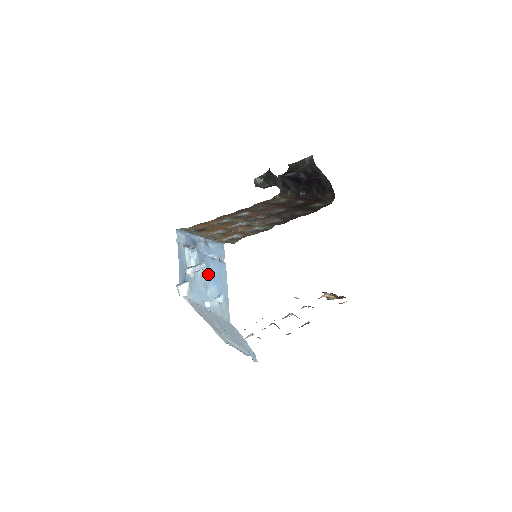
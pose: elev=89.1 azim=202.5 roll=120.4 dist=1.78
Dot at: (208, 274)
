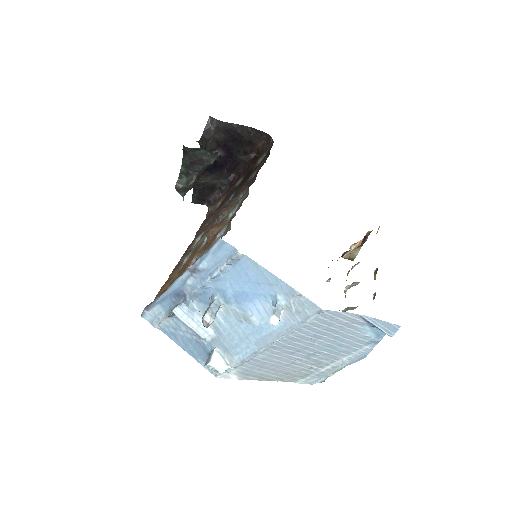
Dot at: (233, 302)
